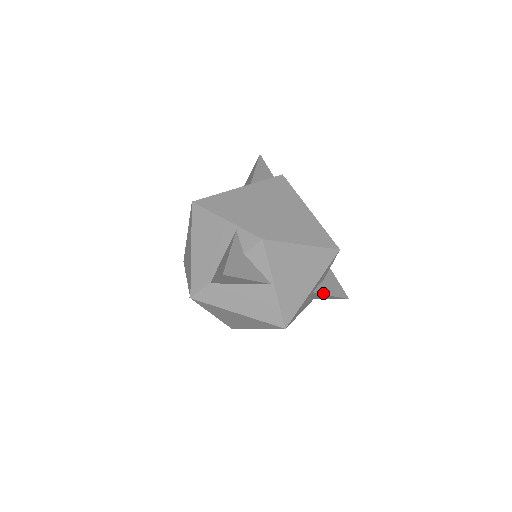
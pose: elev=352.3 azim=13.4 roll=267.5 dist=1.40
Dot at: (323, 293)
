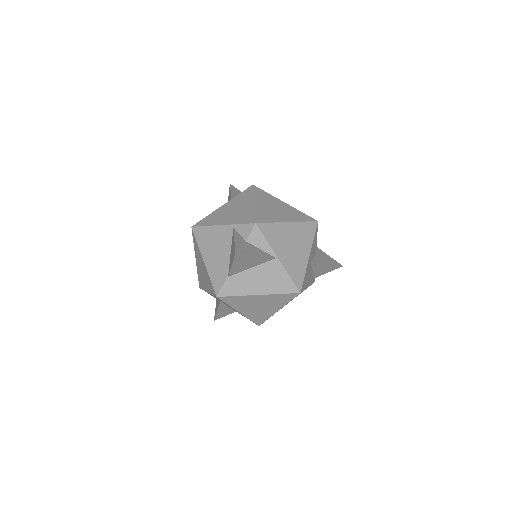
Dot at: (319, 263)
